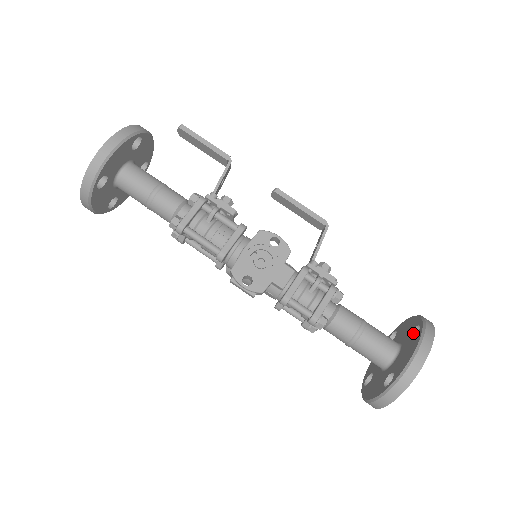
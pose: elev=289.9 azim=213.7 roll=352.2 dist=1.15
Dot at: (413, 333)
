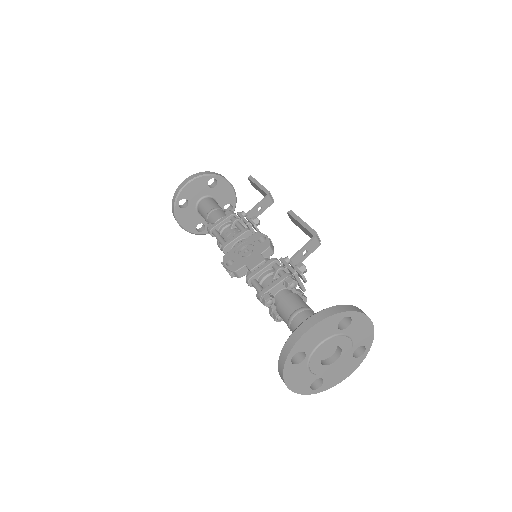
Dot at: (341, 320)
